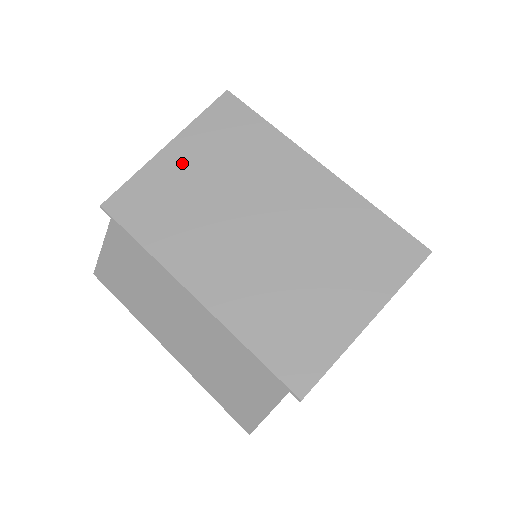
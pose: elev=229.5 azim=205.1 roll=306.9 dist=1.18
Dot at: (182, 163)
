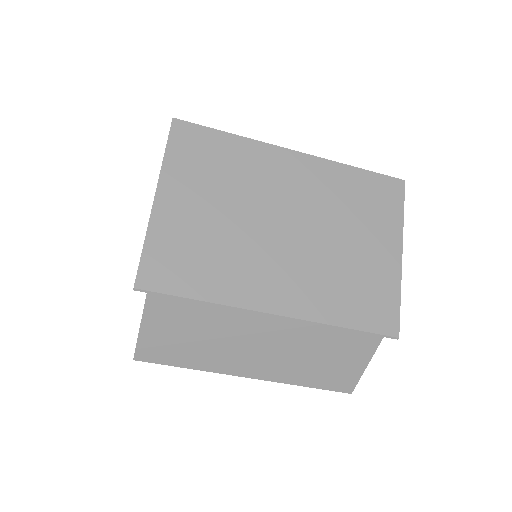
Dot at: (182, 206)
